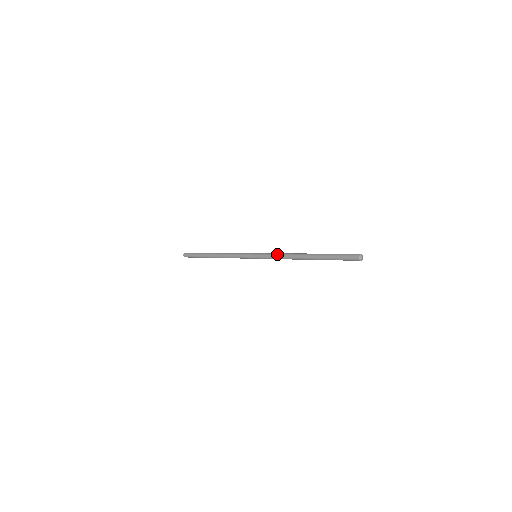
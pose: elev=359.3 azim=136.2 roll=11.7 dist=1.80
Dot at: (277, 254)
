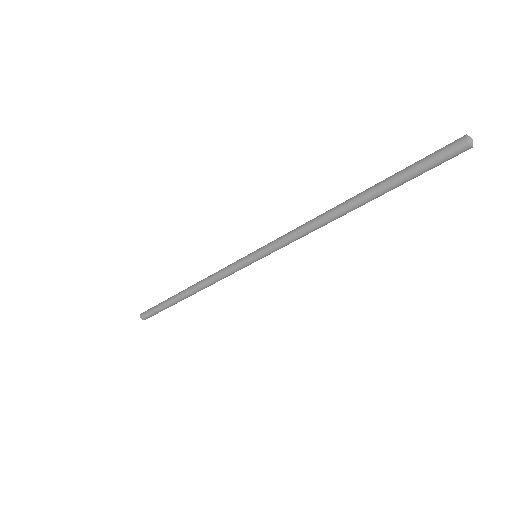
Dot at: (293, 230)
